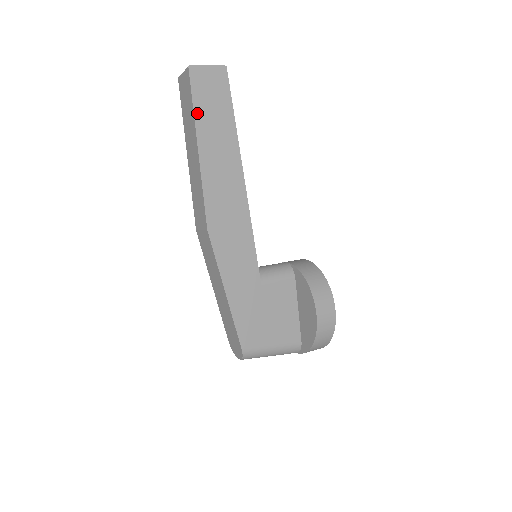
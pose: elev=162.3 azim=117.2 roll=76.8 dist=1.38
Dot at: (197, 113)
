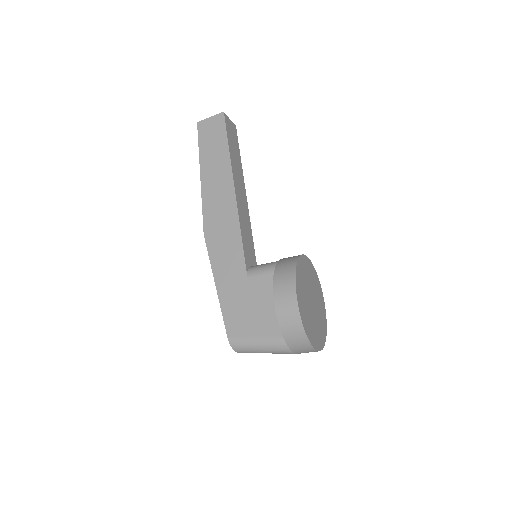
Dot at: (201, 151)
